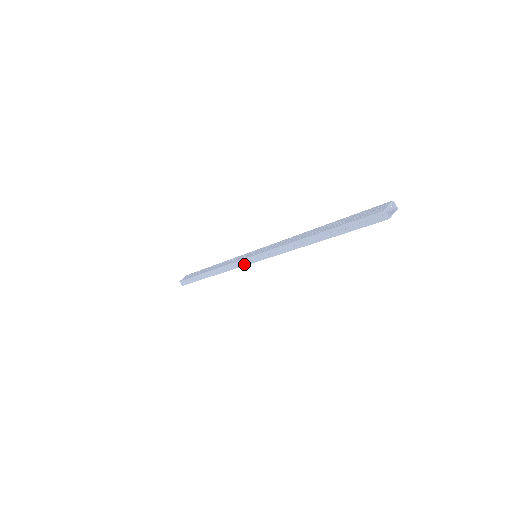
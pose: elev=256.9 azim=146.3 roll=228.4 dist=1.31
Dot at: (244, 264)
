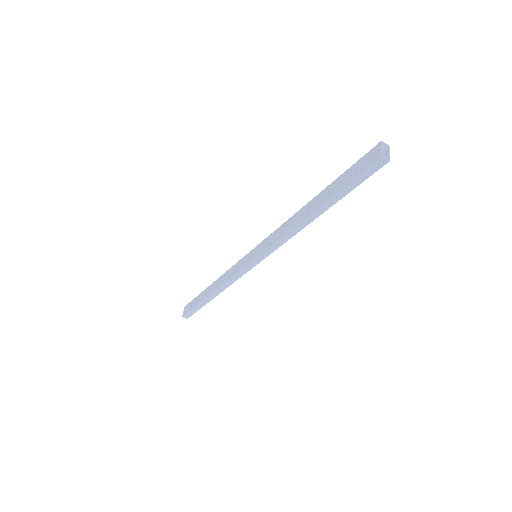
Dot at: (248, 269)
